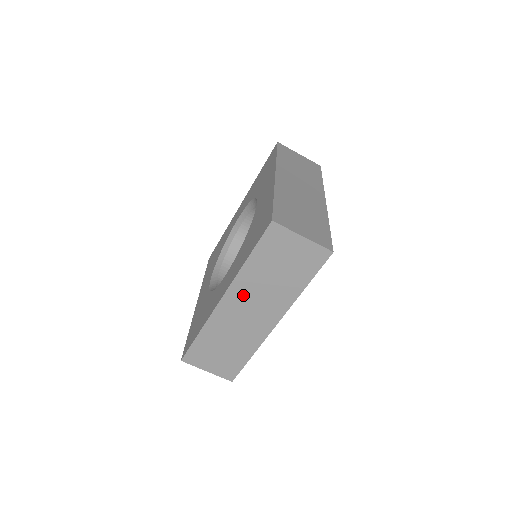
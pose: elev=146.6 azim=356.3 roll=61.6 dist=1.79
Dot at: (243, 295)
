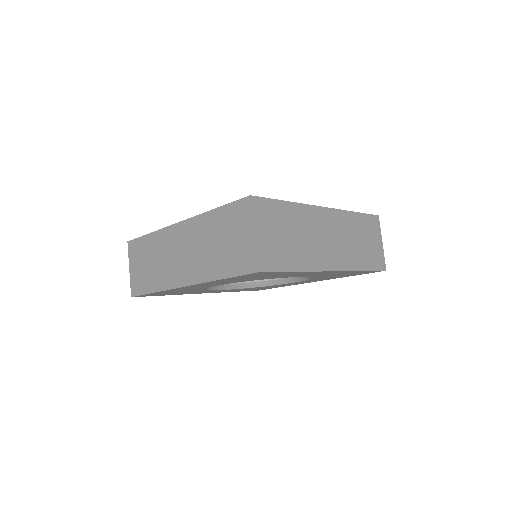
Dot at: (190, 235)
